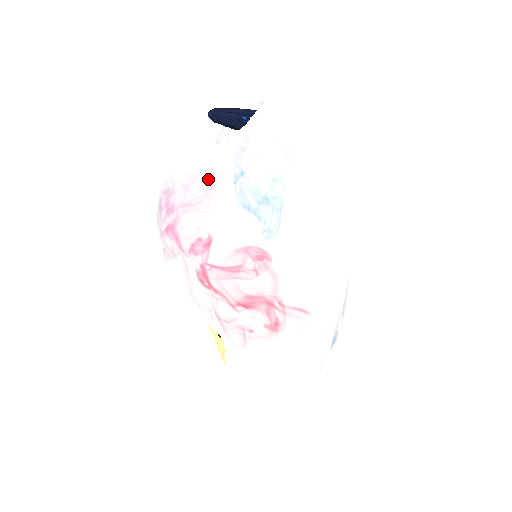
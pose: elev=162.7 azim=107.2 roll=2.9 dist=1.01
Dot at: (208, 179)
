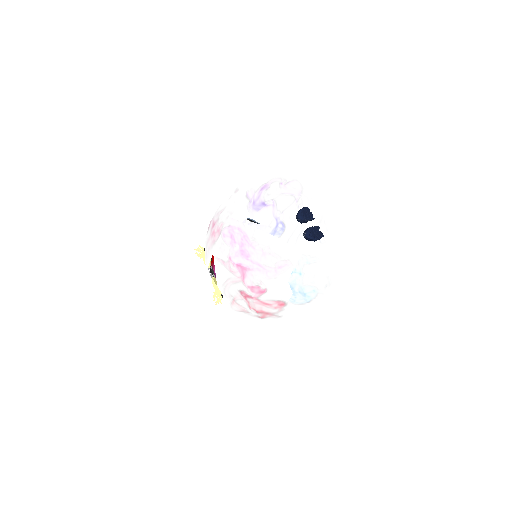
Dot at: (280, 261)
